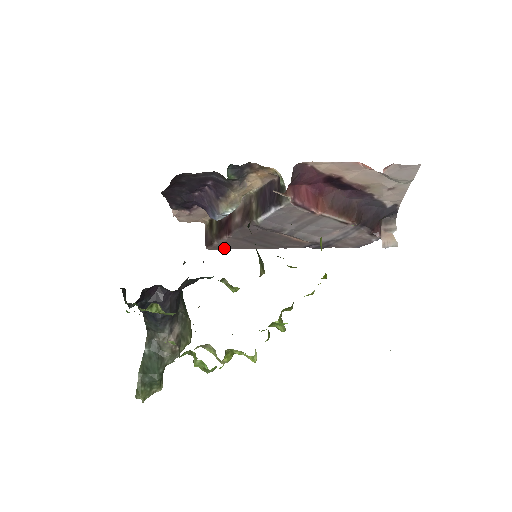
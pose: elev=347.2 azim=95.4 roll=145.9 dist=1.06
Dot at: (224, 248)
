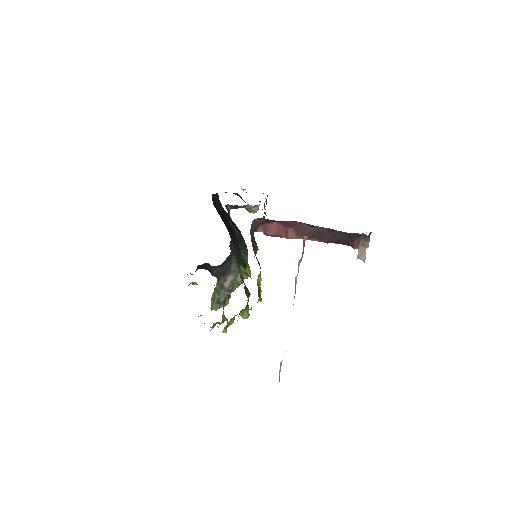
Dot at: occluded
